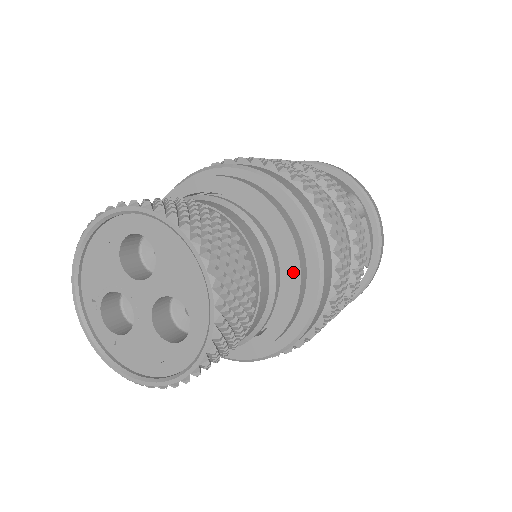
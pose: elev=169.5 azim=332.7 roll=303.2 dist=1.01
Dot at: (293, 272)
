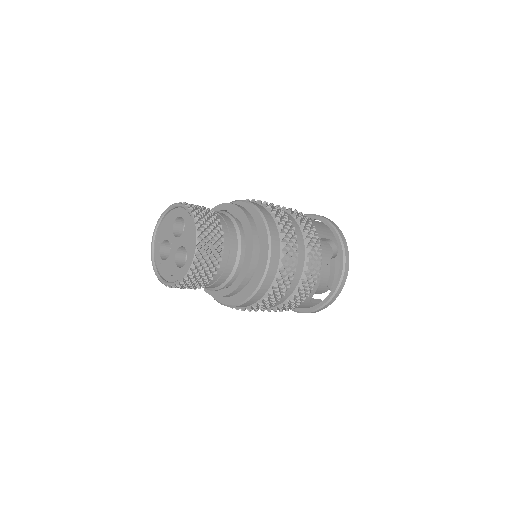
Dot at: (248, 259)
